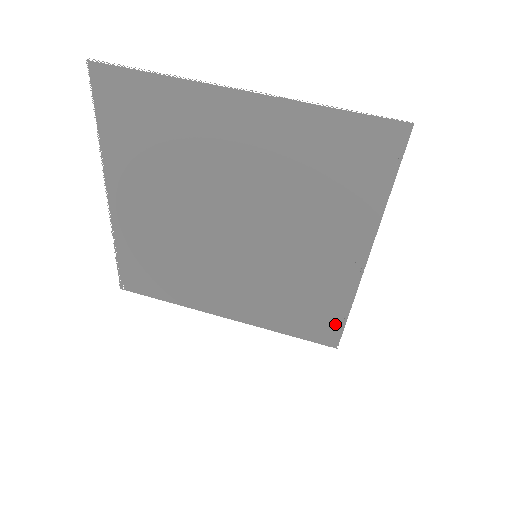
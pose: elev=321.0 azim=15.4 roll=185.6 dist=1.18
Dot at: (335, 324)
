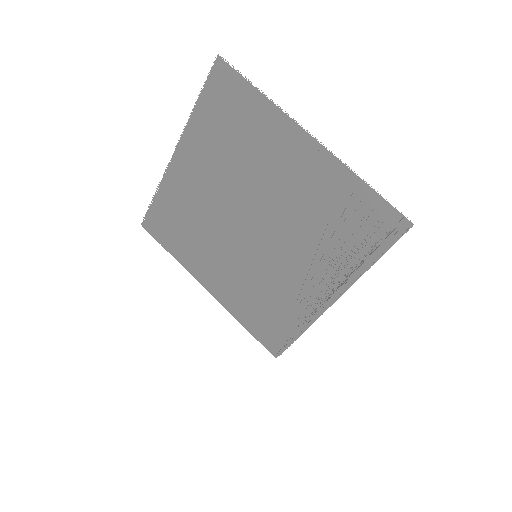
Dot at: (285, 339)
